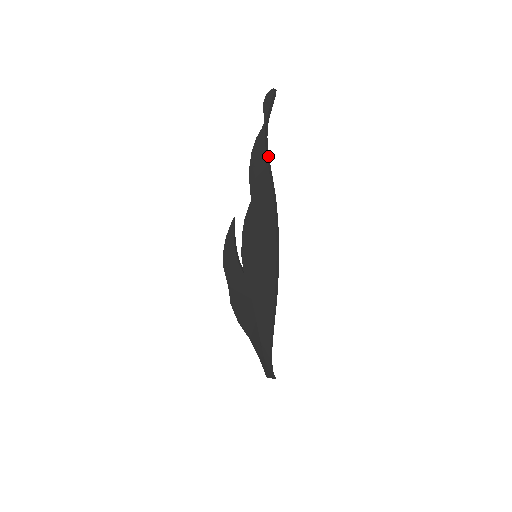
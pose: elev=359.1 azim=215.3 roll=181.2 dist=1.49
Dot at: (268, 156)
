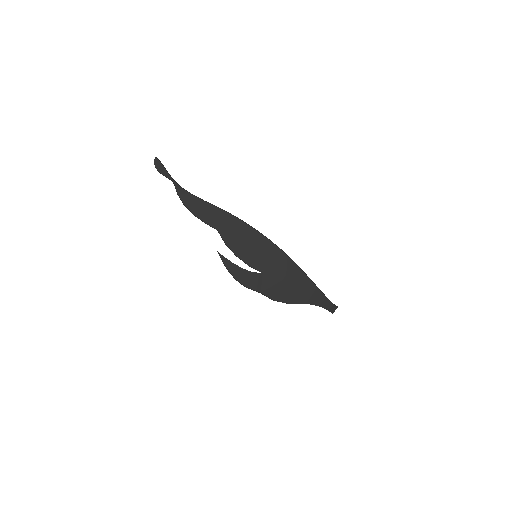
Dot at: (197, 197)
